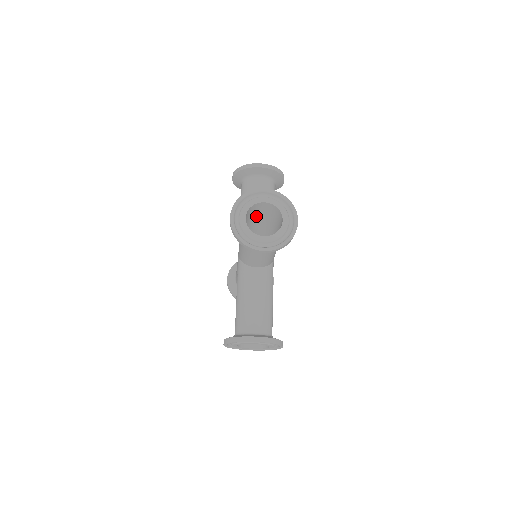
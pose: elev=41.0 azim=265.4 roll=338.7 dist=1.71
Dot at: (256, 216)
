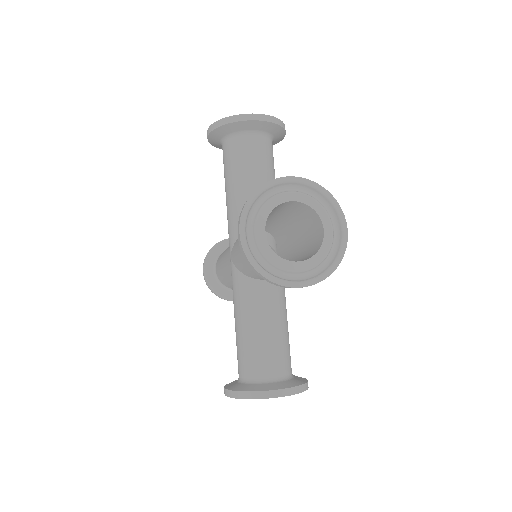
Dot at: (269, 215)
